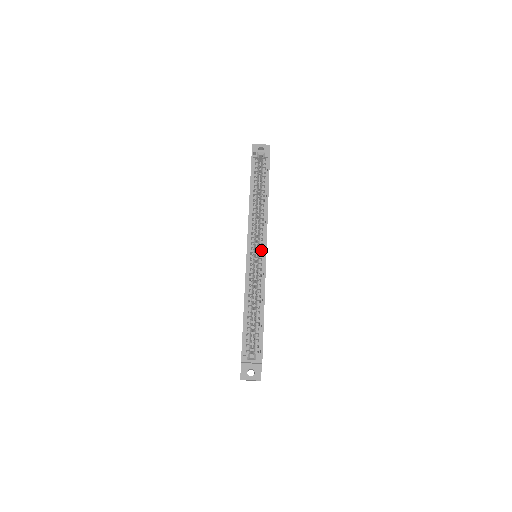
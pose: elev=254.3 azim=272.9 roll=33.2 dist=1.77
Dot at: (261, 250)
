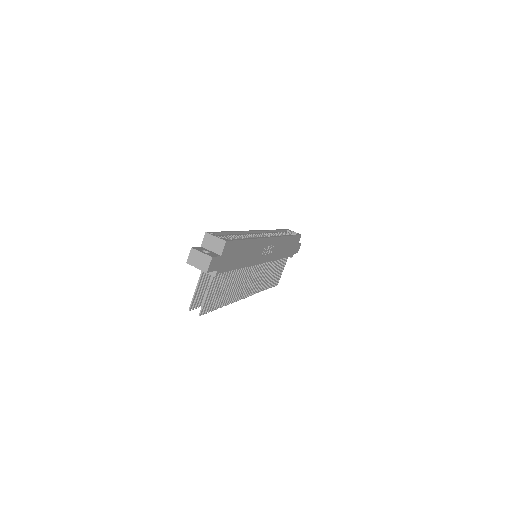
Dot at: occluded
